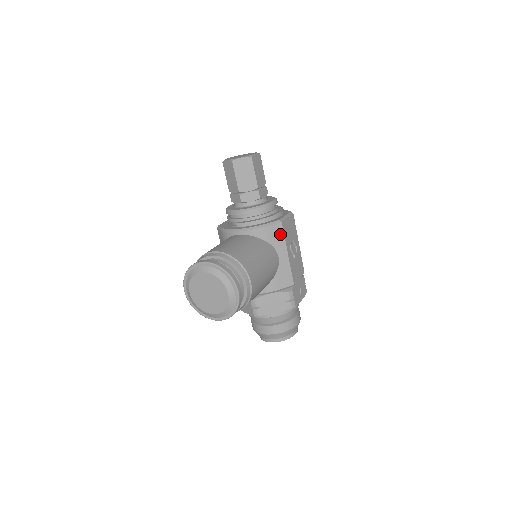
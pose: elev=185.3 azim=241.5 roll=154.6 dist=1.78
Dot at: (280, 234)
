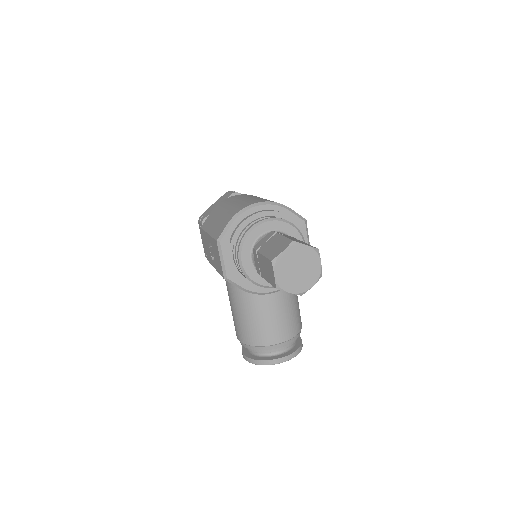
Dot at: occluded
